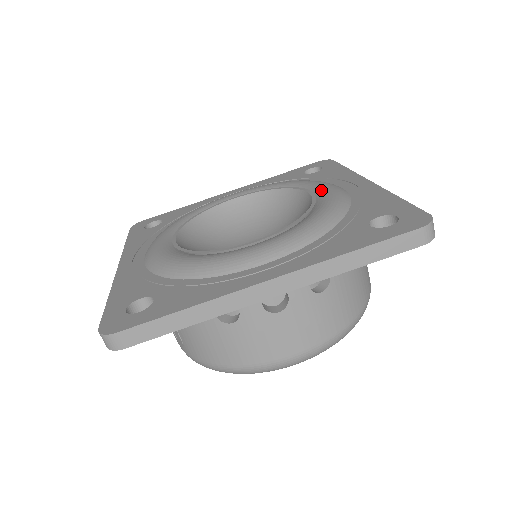
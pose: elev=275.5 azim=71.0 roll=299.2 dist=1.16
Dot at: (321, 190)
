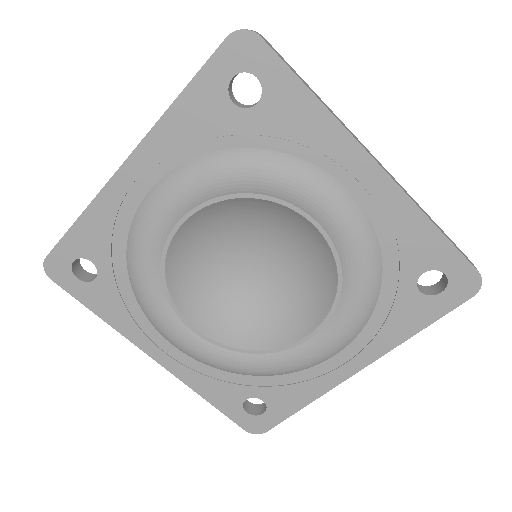
Dot at: (327, 218)
